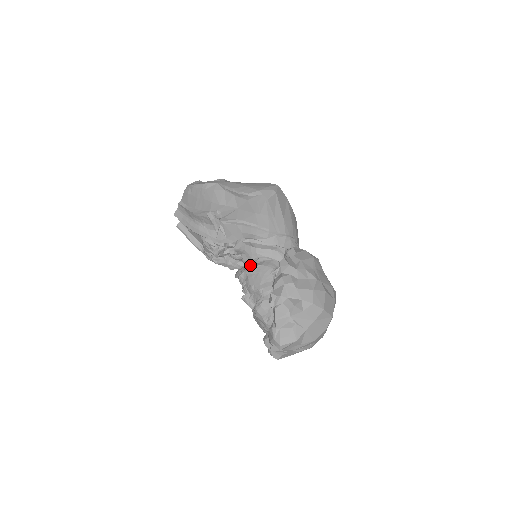
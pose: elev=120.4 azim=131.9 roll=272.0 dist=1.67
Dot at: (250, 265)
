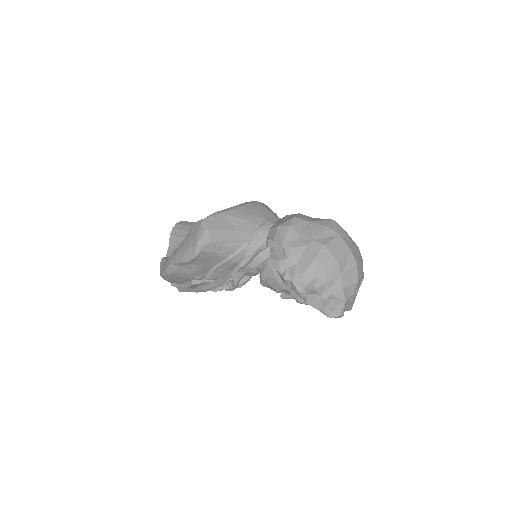
Dot at: (259, 273)
